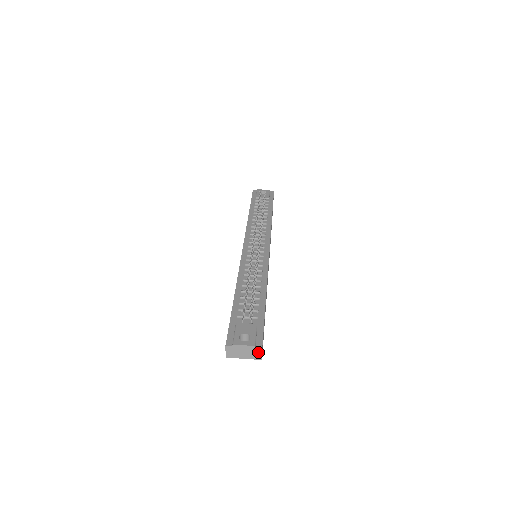
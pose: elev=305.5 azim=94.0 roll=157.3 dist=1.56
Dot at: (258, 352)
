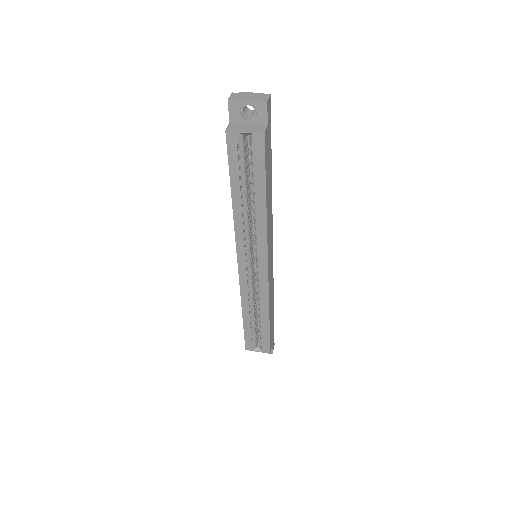
Dot at: (265, 97)
